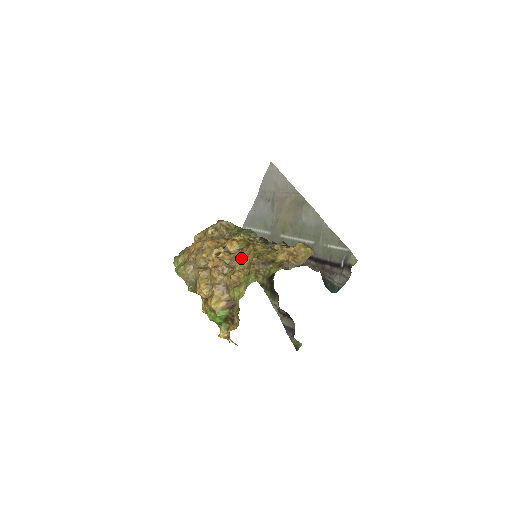
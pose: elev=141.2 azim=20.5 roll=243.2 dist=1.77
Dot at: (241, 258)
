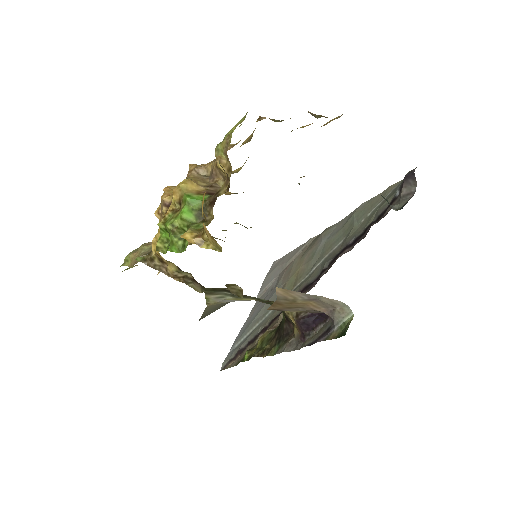
Dot at: (237, 170)
